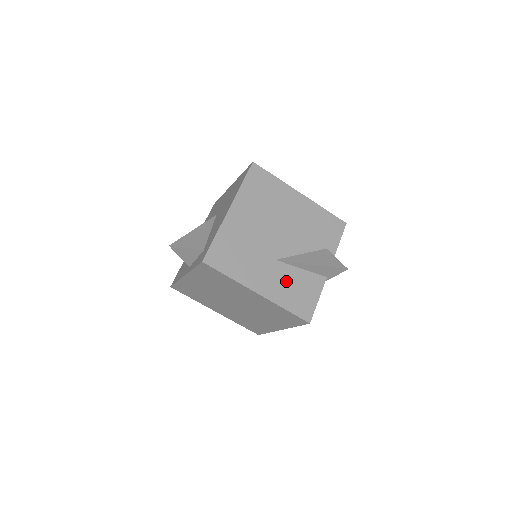
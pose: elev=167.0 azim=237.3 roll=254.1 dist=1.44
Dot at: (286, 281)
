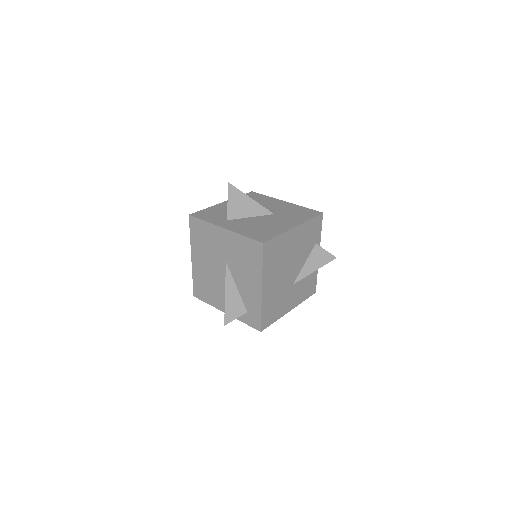
Dot at: (301, 288)
